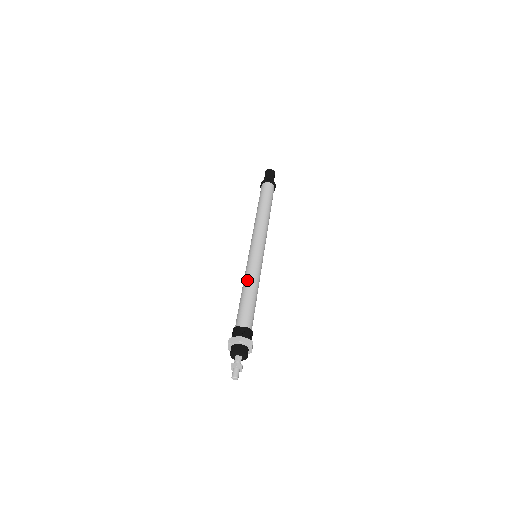
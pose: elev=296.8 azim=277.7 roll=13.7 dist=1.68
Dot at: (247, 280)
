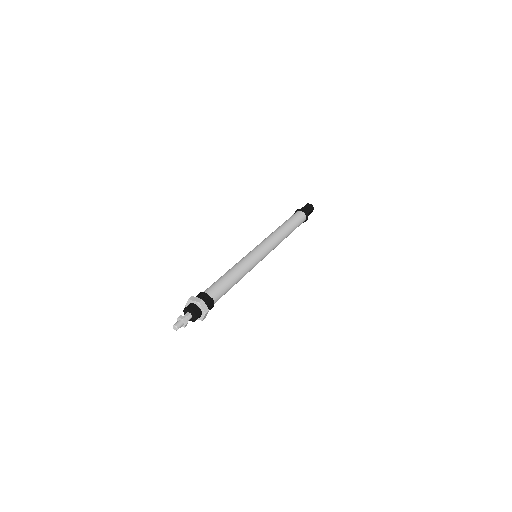
Dot at: (236, 266)
